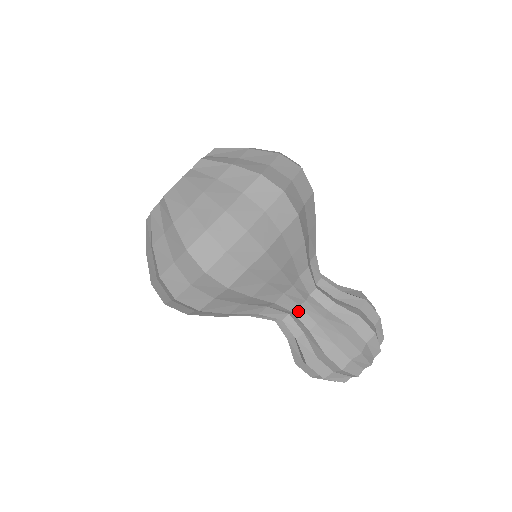
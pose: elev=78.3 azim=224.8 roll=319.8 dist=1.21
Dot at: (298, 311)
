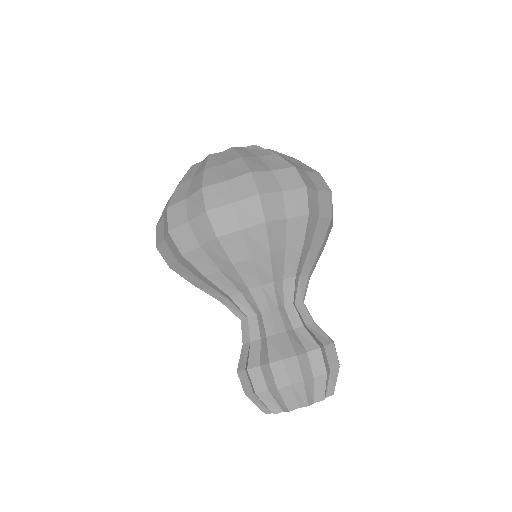
Dot at: (282, 309)
